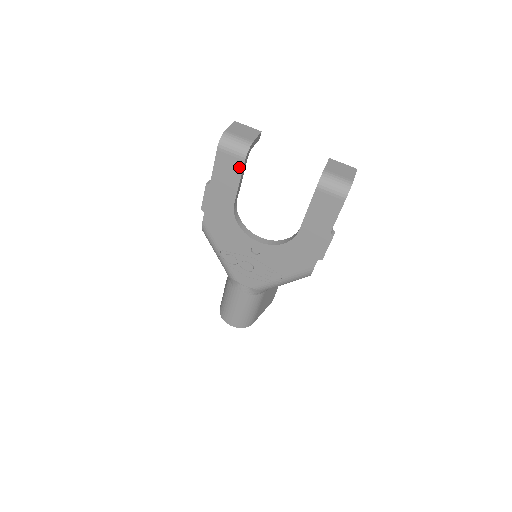
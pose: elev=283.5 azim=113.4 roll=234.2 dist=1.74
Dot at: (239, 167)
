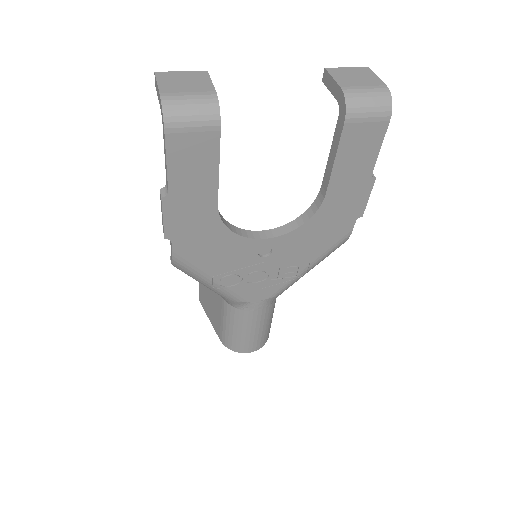
Dot at: (212, 145)
